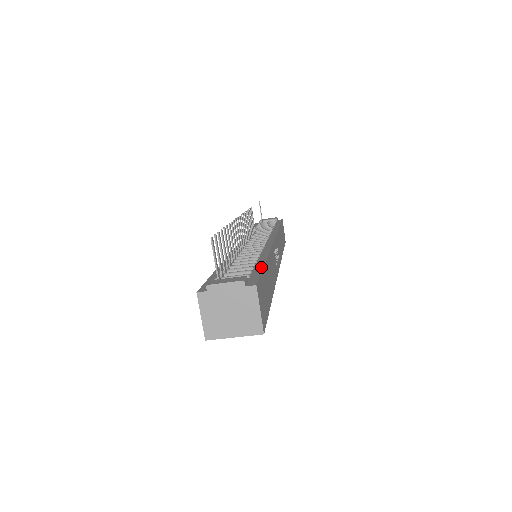
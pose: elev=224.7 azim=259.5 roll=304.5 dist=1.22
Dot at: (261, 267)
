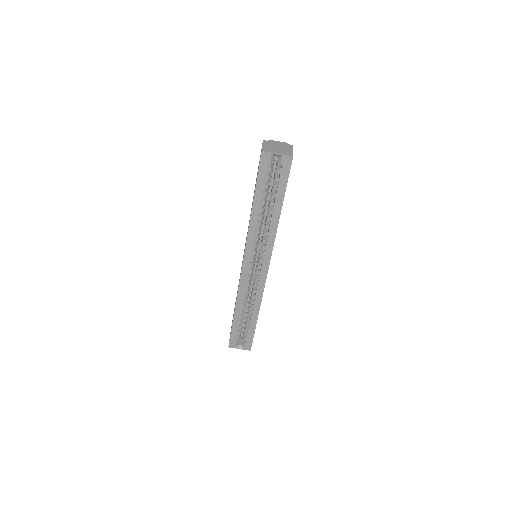
Dot at: occluded
